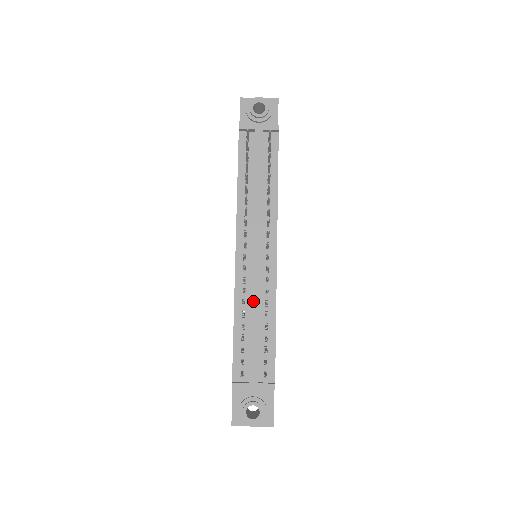
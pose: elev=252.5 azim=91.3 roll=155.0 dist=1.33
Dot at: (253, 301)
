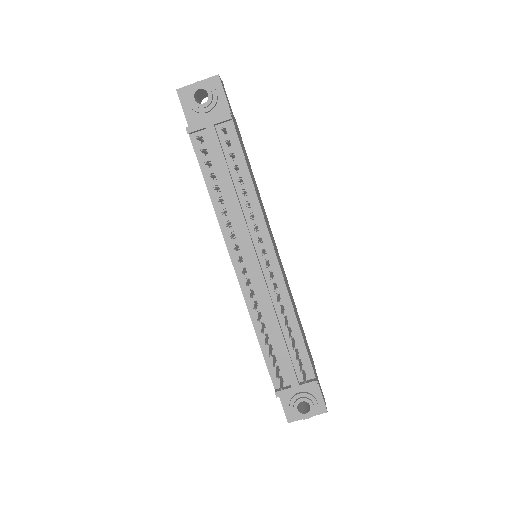
Dot at: (268, 311)
